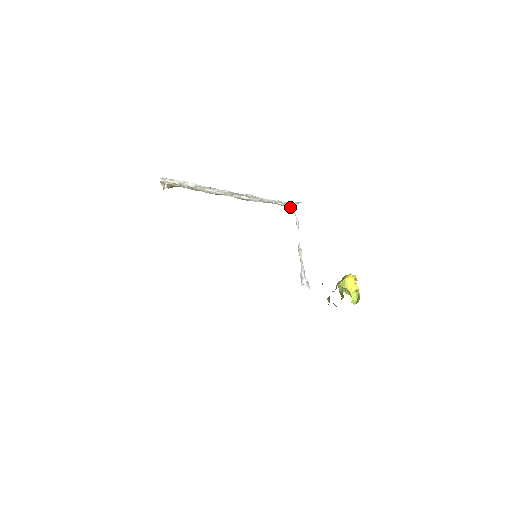
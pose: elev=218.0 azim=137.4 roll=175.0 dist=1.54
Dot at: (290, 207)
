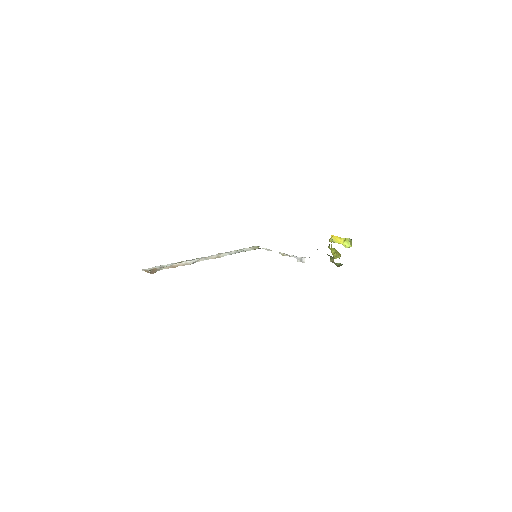
Dot at: (254, 247)
